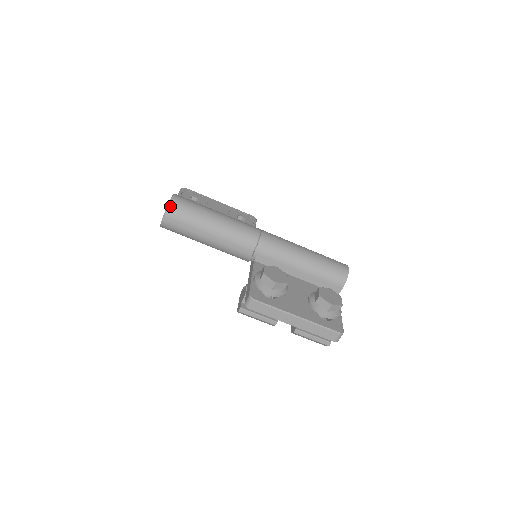
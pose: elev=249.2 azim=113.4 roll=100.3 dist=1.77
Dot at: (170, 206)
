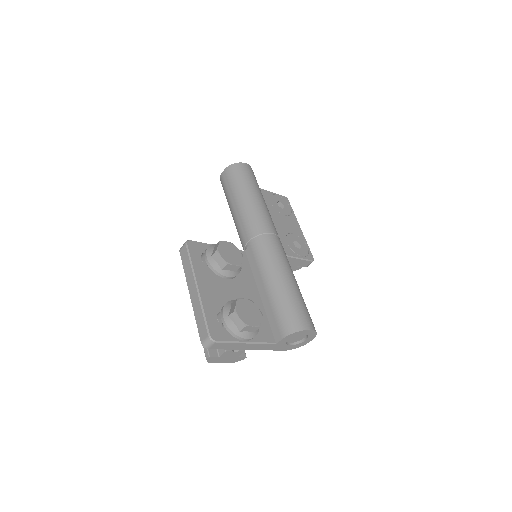
Dot at: (233, 165)
